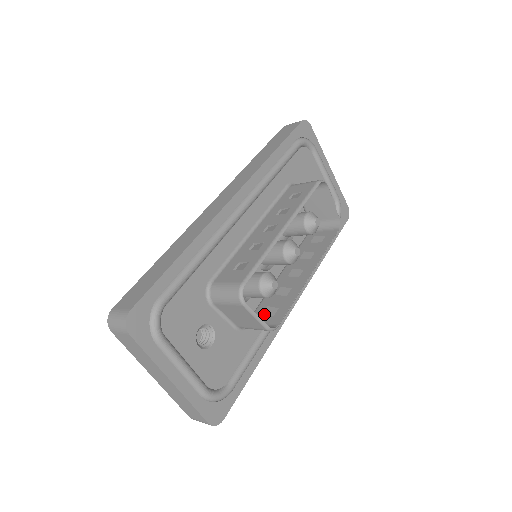
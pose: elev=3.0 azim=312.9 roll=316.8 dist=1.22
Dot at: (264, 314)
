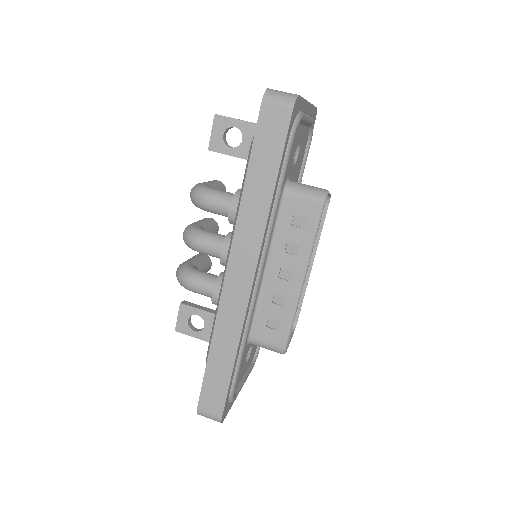
Dot at: occluded
